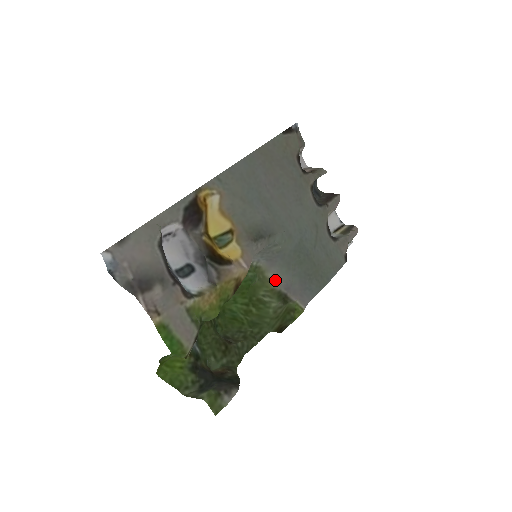
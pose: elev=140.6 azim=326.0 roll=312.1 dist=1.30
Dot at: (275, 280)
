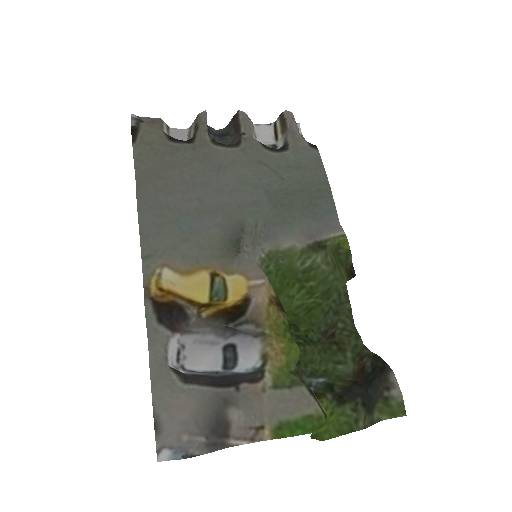
Dot at: (293, 244)
